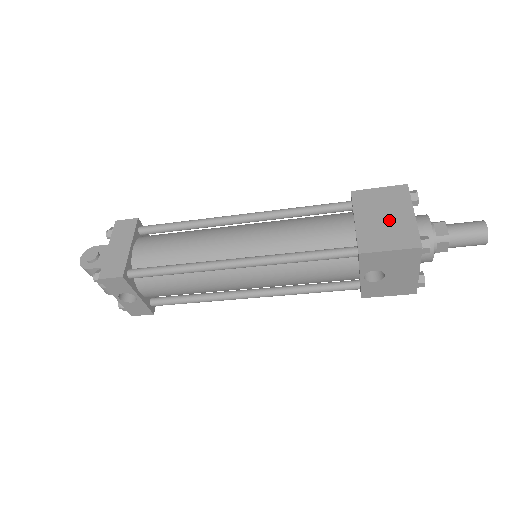
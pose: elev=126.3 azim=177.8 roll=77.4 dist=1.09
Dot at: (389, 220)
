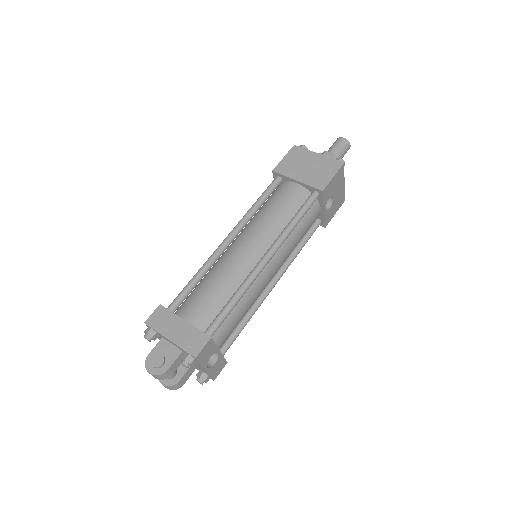
Dot at: (312, 166)
